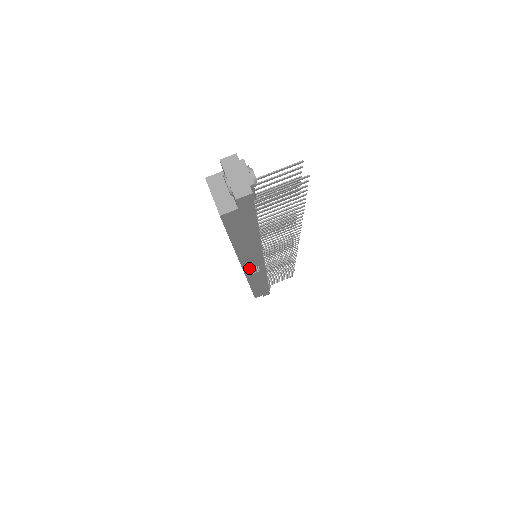
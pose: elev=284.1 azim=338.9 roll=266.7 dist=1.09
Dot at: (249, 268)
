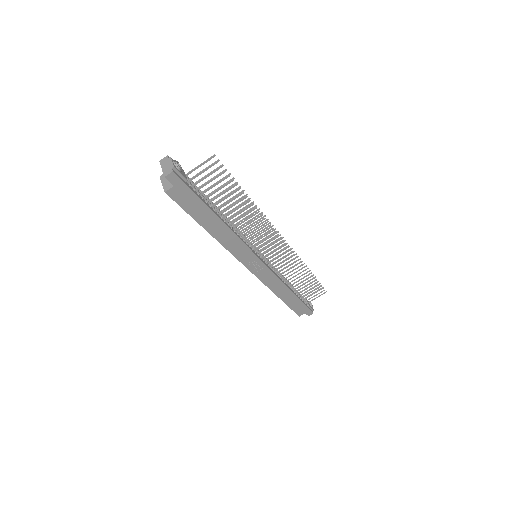
Dot at: (246, 262)
